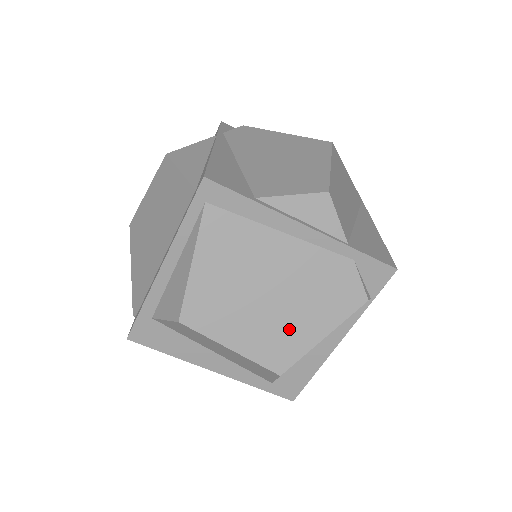
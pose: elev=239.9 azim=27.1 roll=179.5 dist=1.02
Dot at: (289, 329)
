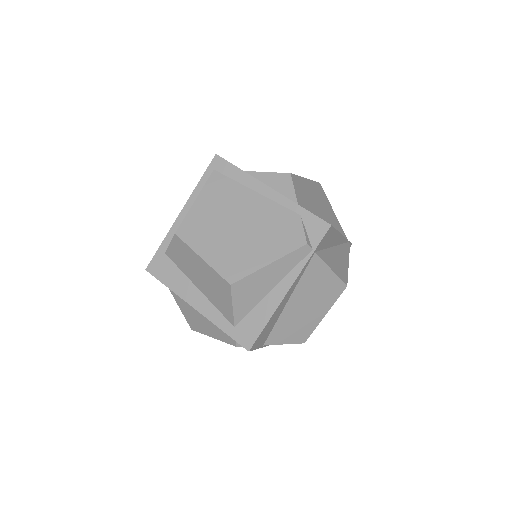
Dot at: (245, 252)
